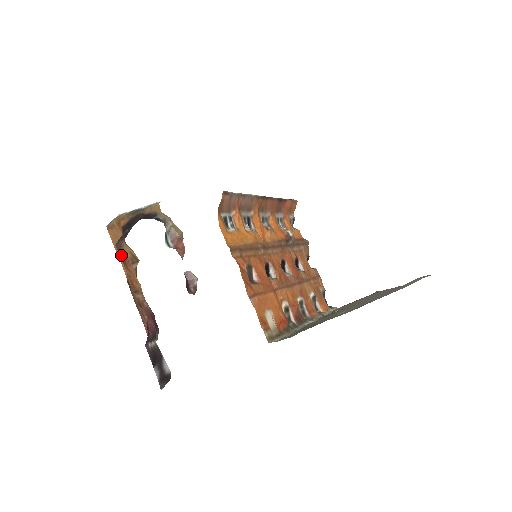
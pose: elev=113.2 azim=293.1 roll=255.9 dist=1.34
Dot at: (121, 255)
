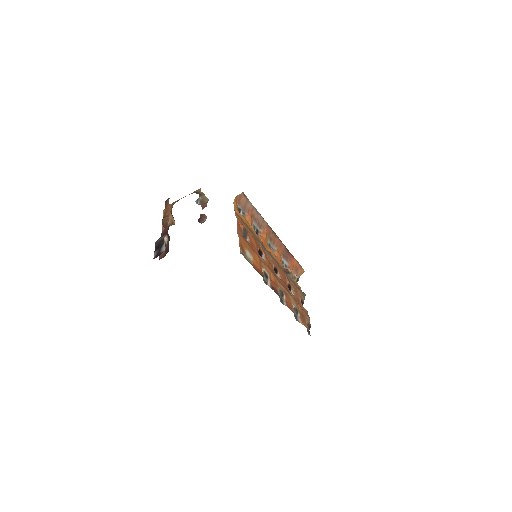
Dot at: (166, 203)
